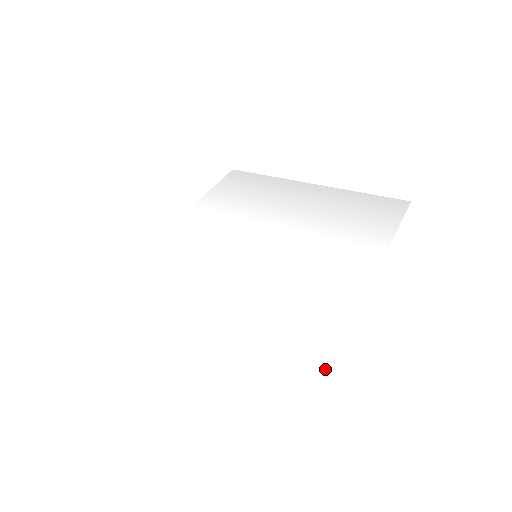
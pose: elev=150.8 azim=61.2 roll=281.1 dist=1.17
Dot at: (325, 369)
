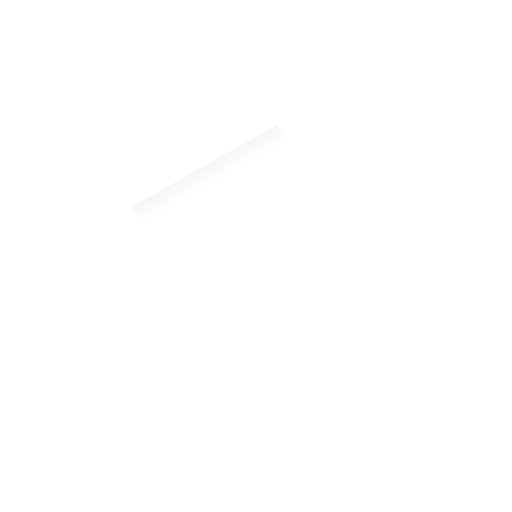
Dot at: (347, 273)
